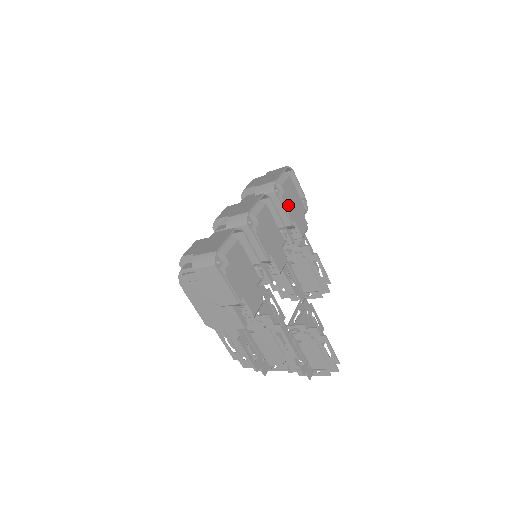
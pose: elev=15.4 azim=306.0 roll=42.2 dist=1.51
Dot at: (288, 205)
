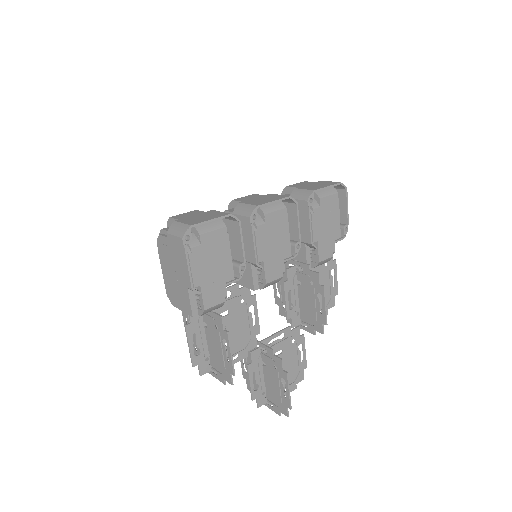
Dot at: (318, 222)
